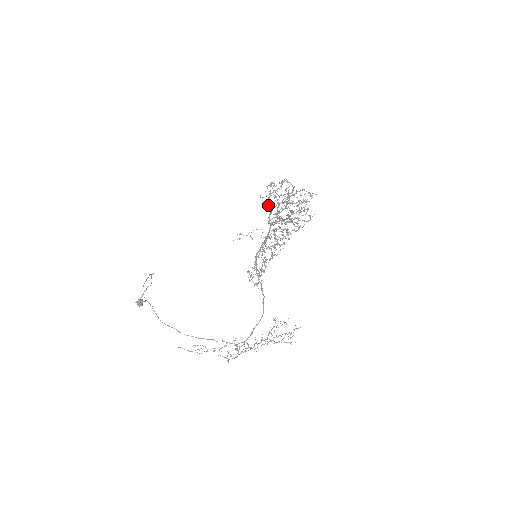
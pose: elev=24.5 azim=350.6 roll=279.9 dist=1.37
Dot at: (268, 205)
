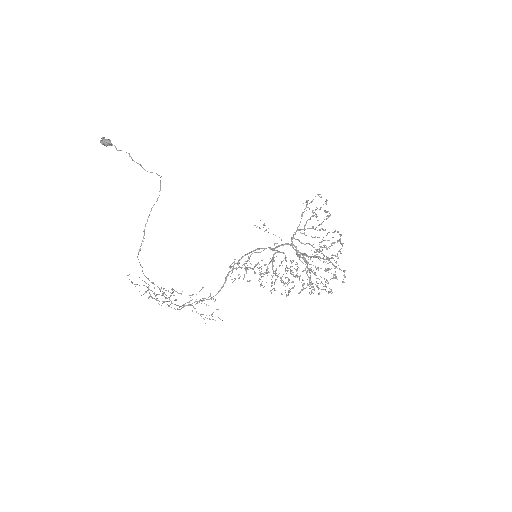
Dot at: (303, 212)
